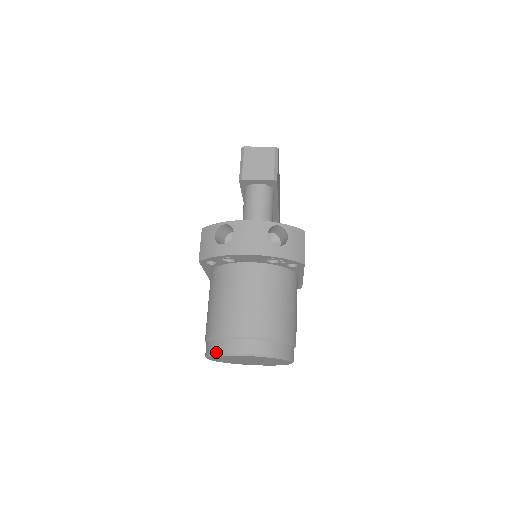
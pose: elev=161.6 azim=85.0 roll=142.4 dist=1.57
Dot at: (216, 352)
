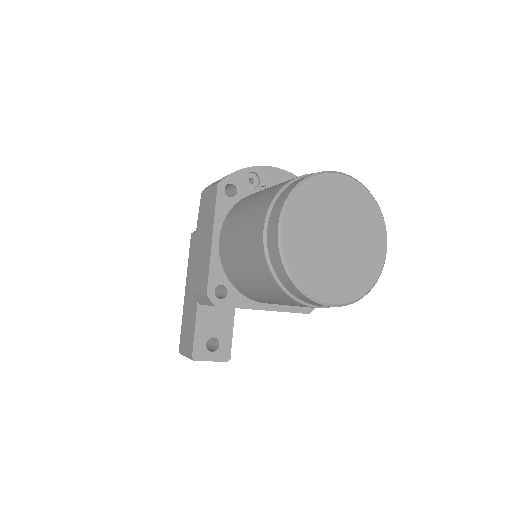
Dot at: (302, 179)
